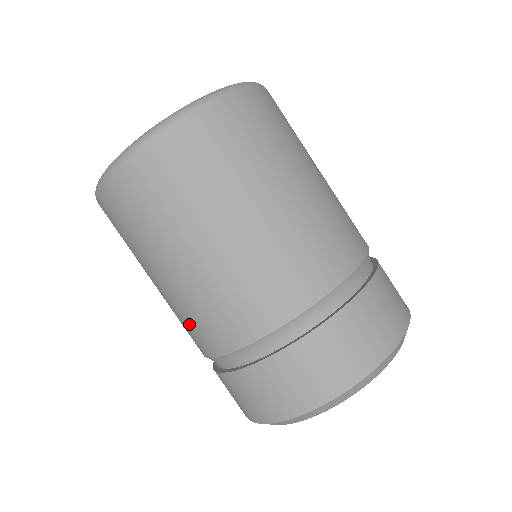
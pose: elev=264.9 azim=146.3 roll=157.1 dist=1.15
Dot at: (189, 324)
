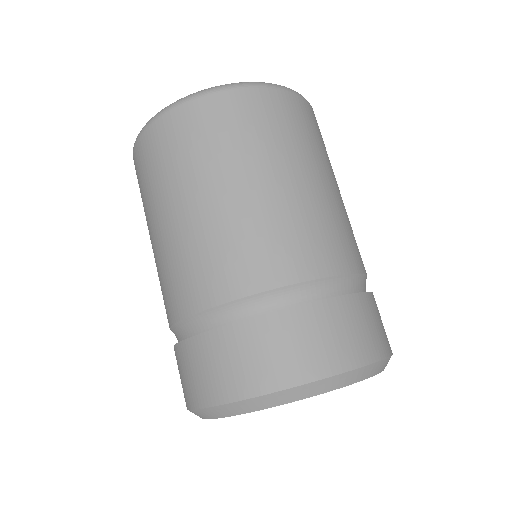
Dot at: occluded
